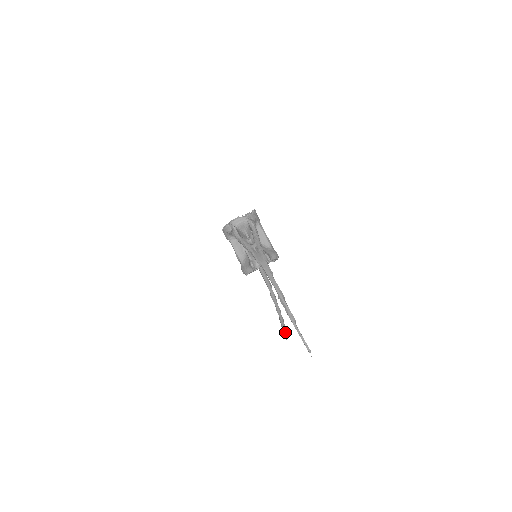
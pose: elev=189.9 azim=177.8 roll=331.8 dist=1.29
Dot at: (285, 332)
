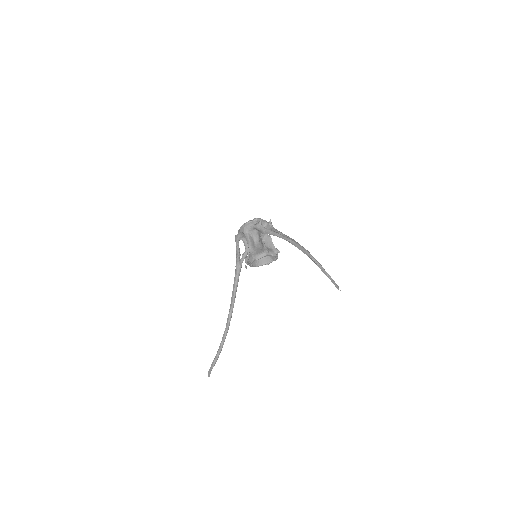
Dot at: (216, 361)
